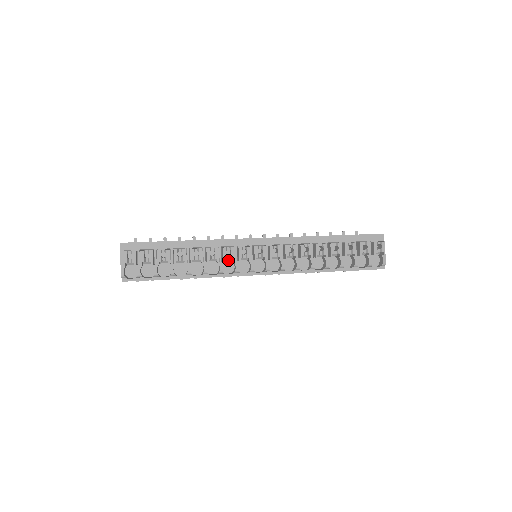
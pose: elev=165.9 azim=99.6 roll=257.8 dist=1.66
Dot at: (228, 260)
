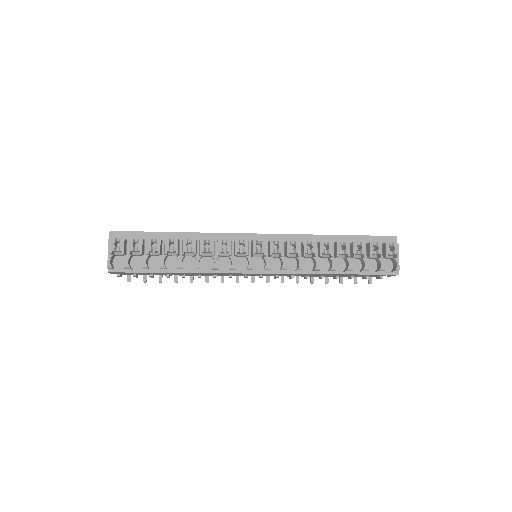
Dot at: (224, 255)
